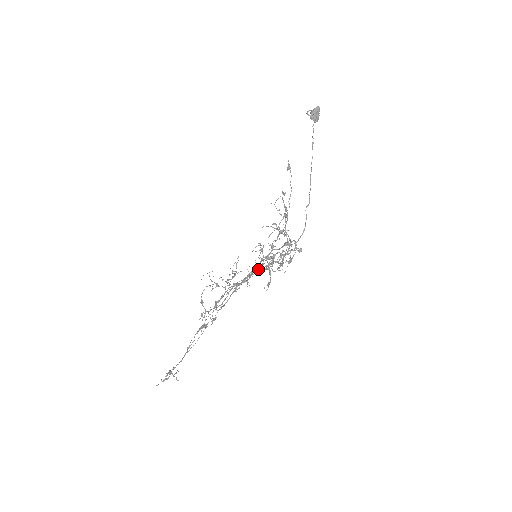
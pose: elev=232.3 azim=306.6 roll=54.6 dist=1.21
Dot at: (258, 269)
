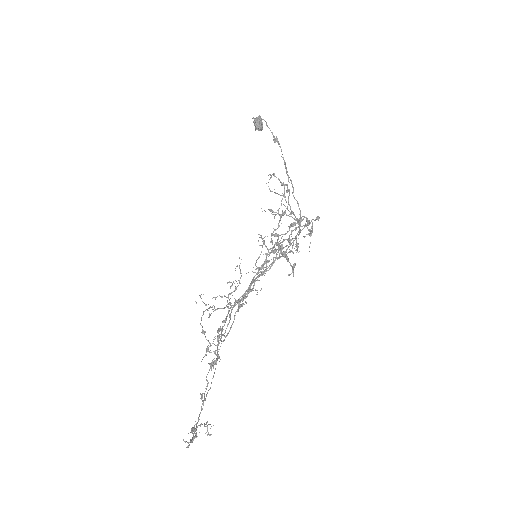
Dot at: occluded
